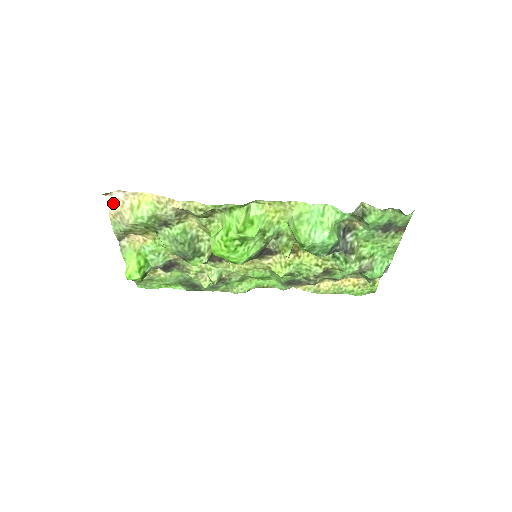
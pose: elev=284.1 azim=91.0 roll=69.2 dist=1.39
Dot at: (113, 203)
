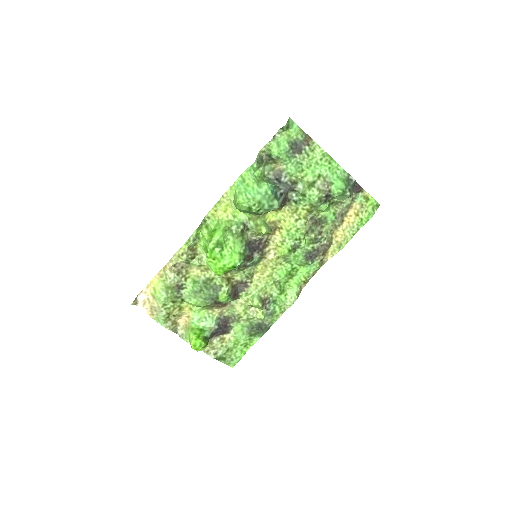
Dot at: (144, 306)
